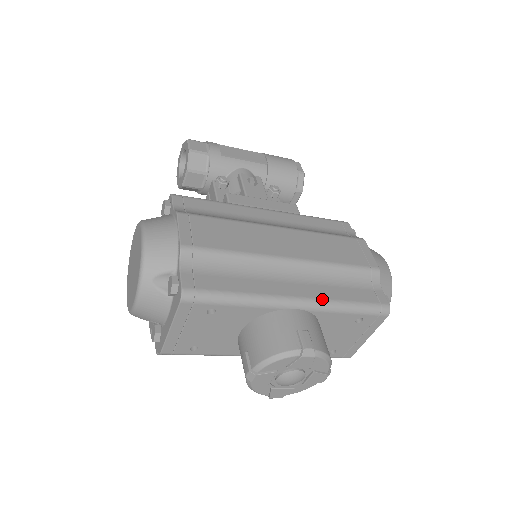
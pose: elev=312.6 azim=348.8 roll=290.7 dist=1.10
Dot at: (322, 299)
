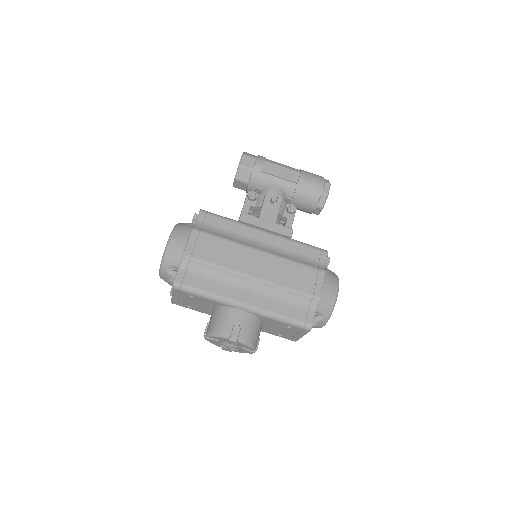
Dot at: (262, 309)
